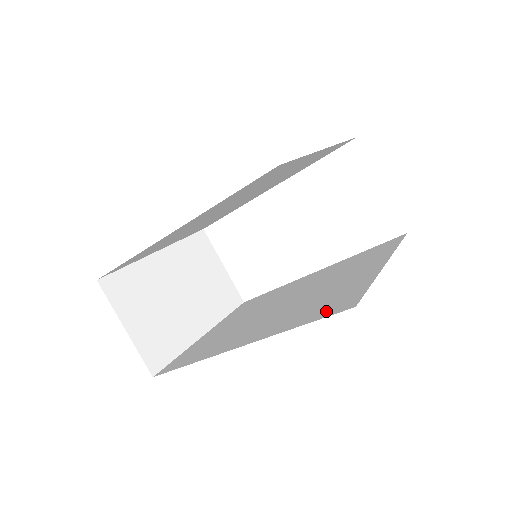
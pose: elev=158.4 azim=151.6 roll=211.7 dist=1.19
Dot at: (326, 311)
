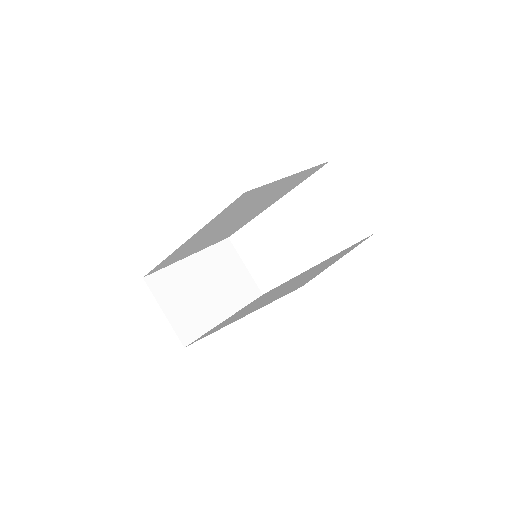
Dot at: occluded
